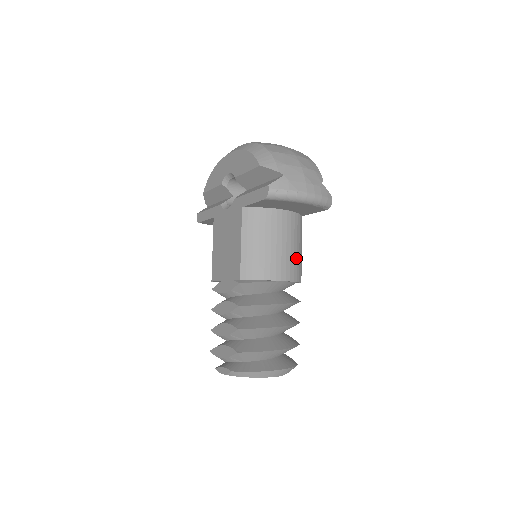
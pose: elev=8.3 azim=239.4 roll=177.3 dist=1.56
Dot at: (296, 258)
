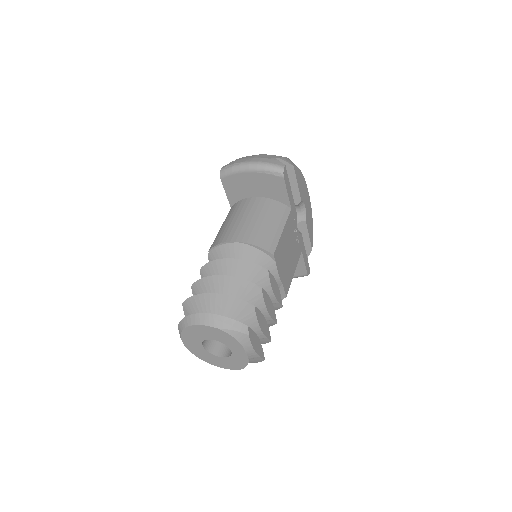
Dot at: (264, 230)
